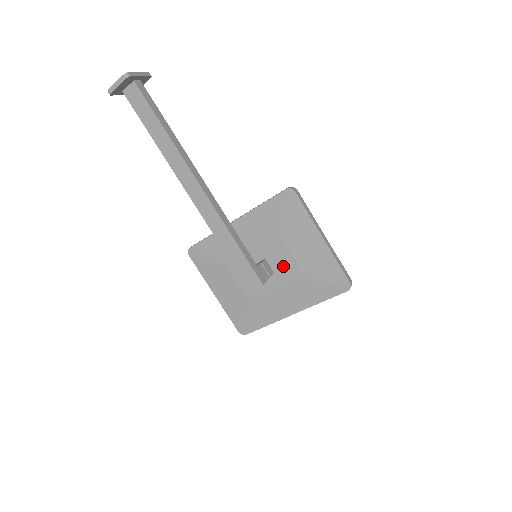
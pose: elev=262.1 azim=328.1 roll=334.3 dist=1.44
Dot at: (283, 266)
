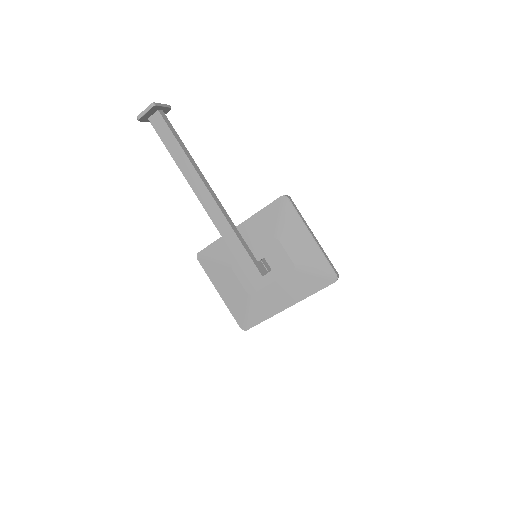
Dot at: (279, 263)
